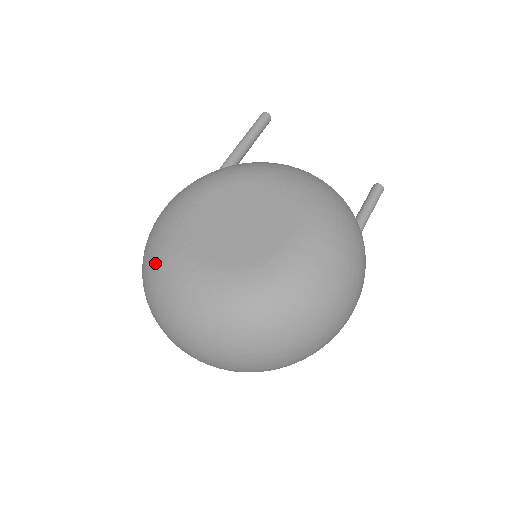
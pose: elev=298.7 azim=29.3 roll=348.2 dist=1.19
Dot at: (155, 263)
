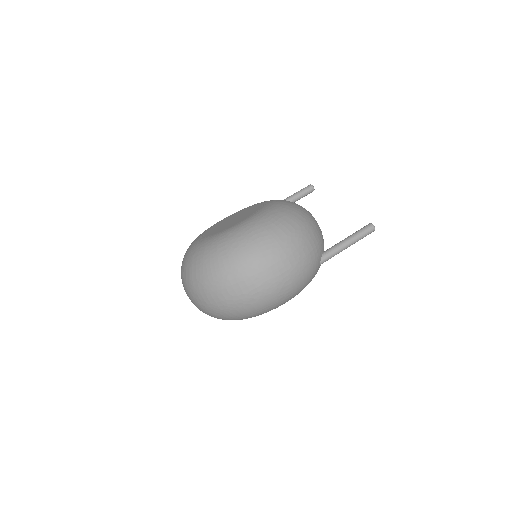
Dot at: occluded
